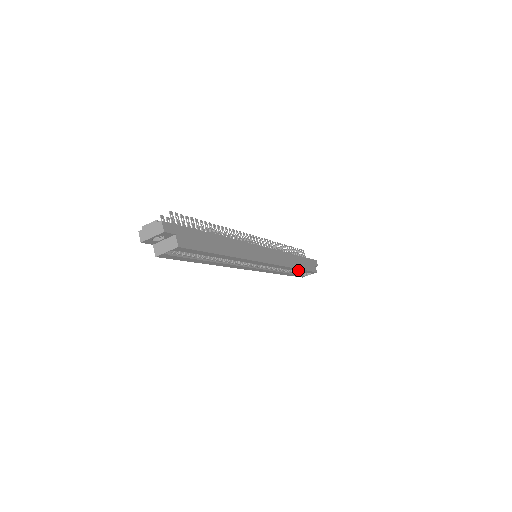
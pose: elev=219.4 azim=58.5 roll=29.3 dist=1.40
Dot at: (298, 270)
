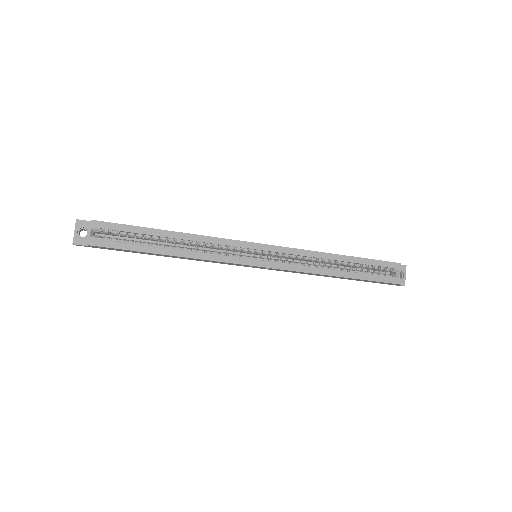
Dot at: (349, 260)
